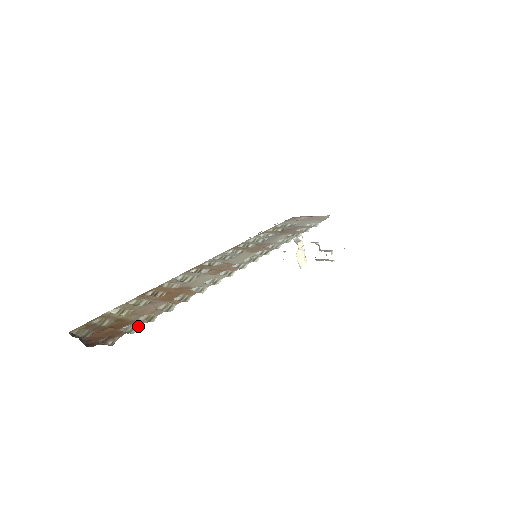
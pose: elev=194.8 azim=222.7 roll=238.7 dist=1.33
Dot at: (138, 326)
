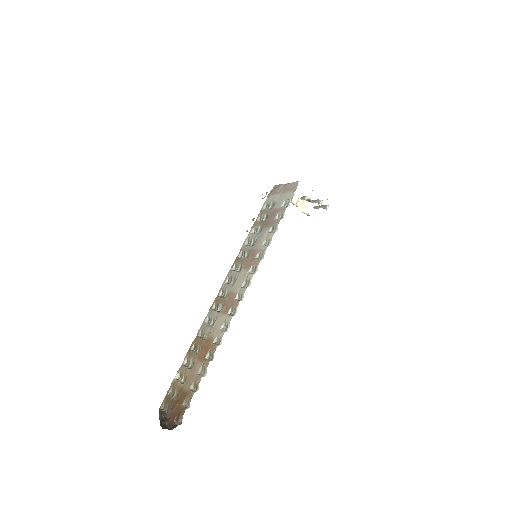
Dot at: (190, 400)
